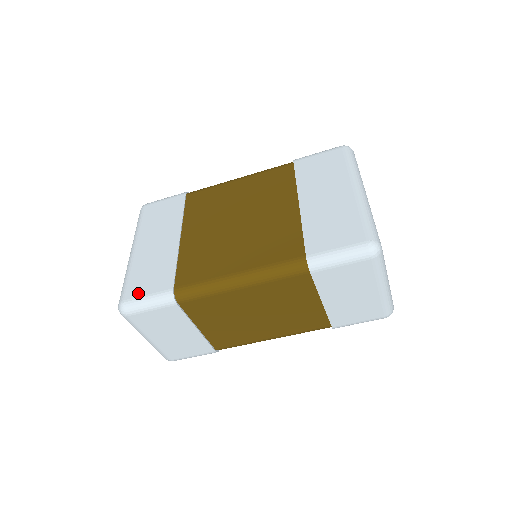
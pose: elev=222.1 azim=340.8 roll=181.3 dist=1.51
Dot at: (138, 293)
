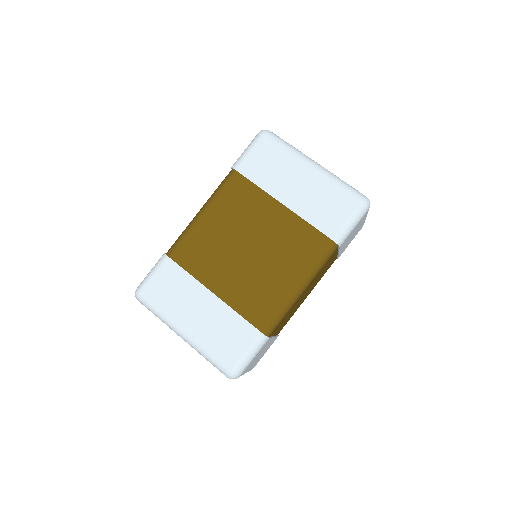
Dot at: (236, 357)
